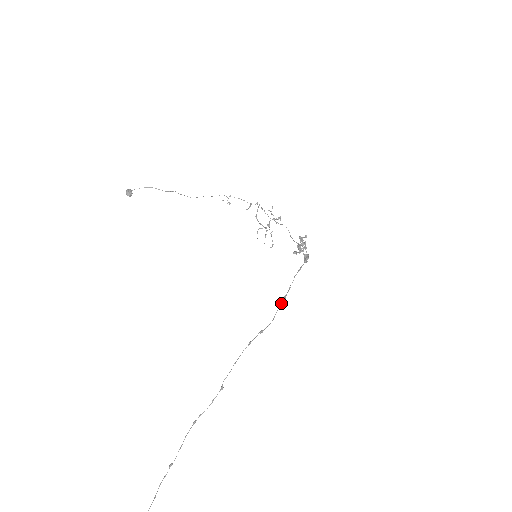
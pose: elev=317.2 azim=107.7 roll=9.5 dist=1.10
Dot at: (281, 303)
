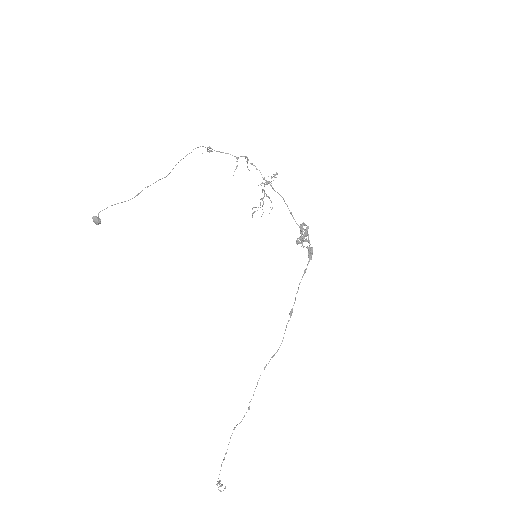
Dot at: (288, 320)
